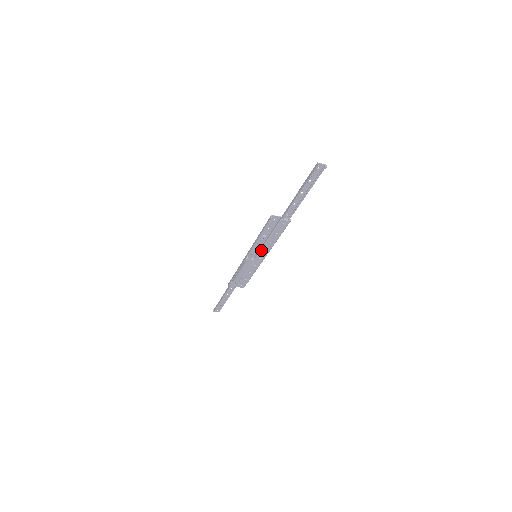
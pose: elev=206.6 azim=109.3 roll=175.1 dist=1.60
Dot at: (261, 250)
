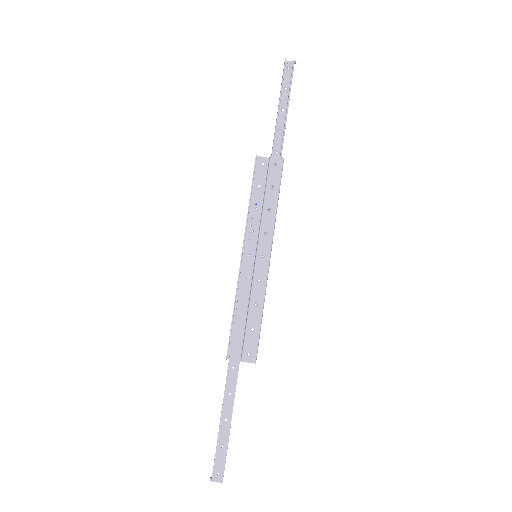
Dot at: (259, 235)
